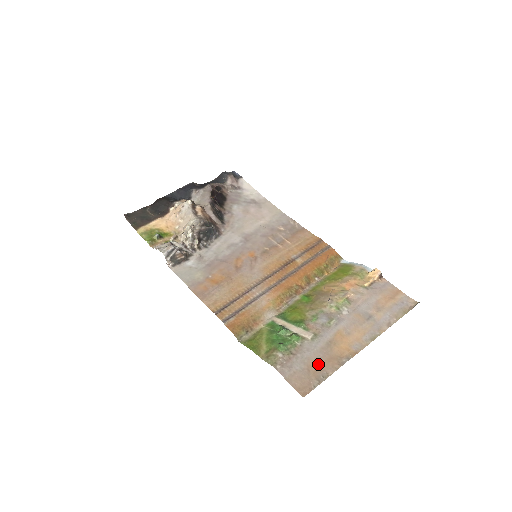
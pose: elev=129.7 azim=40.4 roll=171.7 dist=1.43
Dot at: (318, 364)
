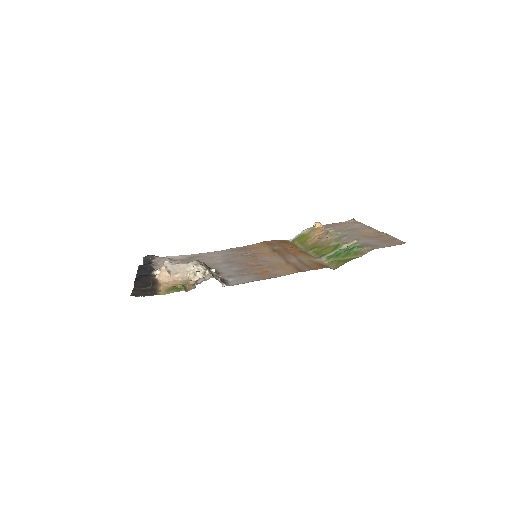
Dot at: (381, 240)
